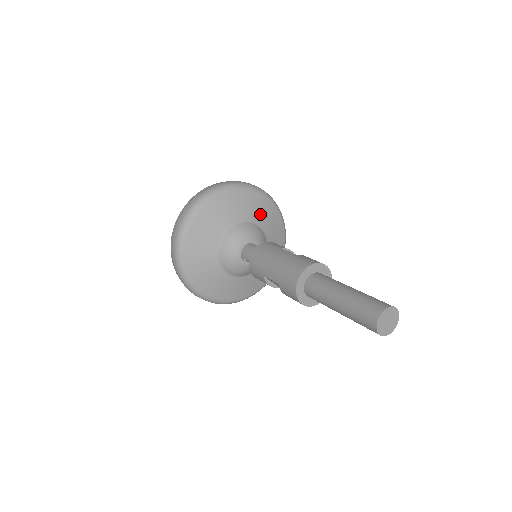
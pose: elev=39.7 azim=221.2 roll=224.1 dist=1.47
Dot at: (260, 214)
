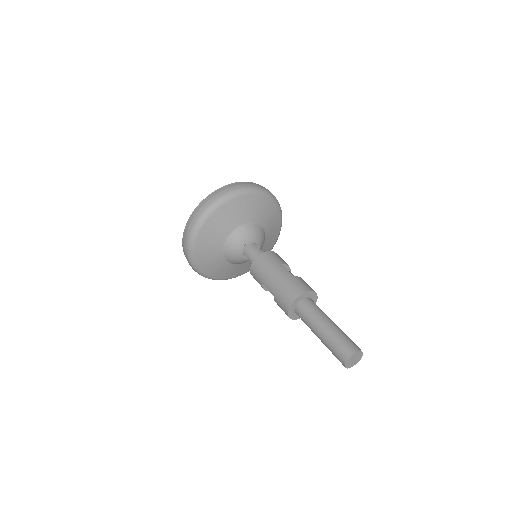
Dot at: (265, 216)
